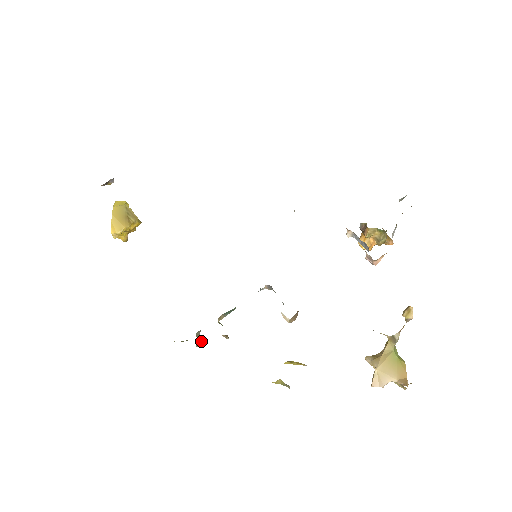
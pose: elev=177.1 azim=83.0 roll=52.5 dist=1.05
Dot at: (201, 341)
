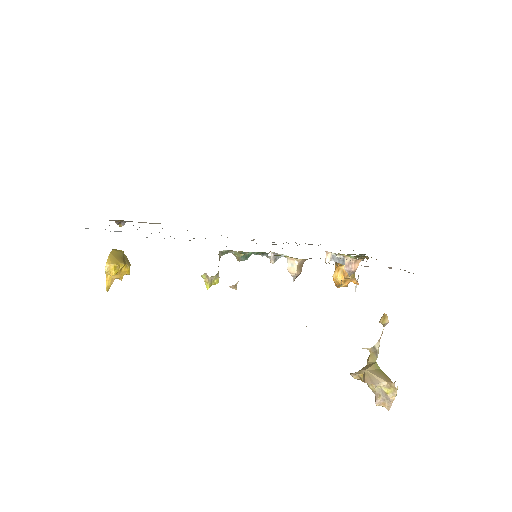
Dot at: occluded
